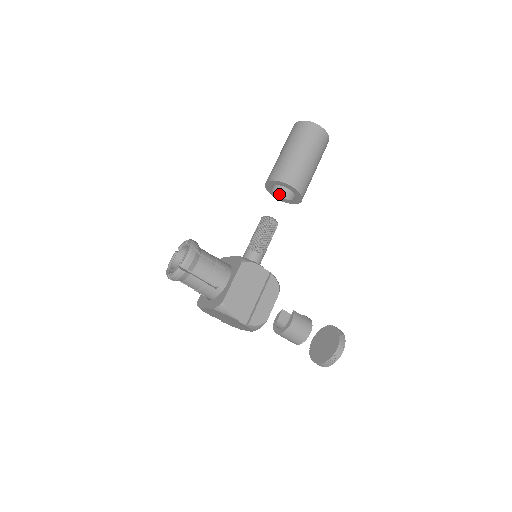
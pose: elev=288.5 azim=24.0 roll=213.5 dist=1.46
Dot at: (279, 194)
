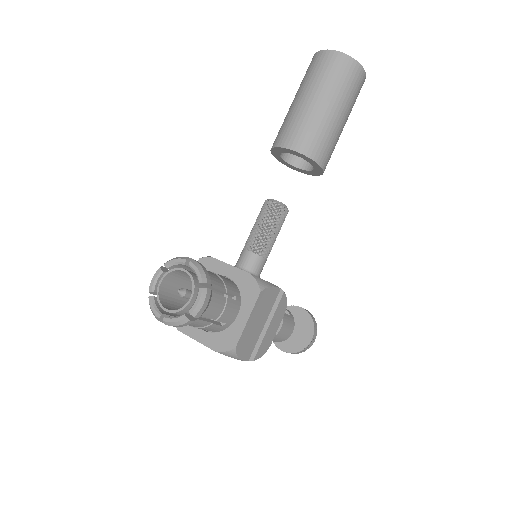
Dot at: (284, 156)
